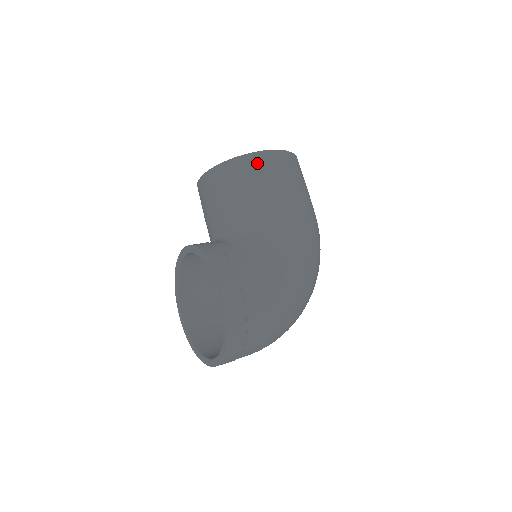
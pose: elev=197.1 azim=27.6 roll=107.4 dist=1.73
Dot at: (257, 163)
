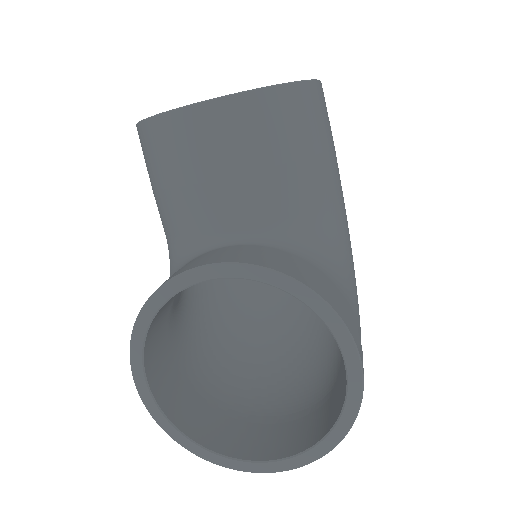
Dot at: (316, 102)
